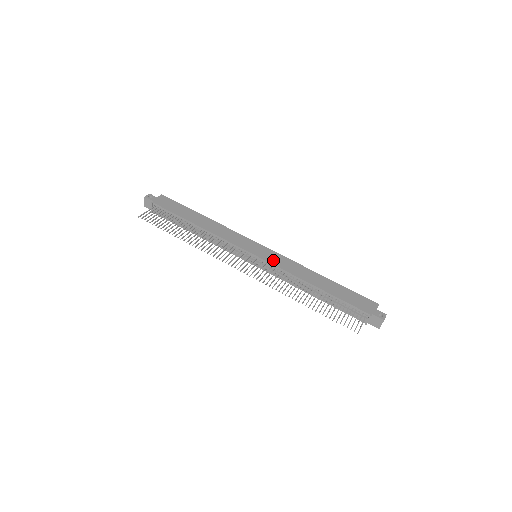
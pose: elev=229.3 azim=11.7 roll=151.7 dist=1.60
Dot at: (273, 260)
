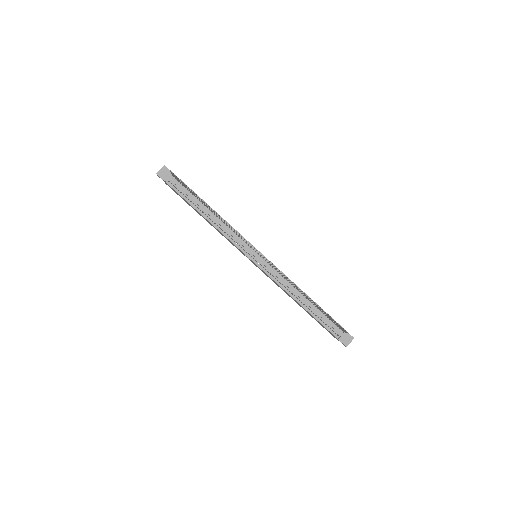
Dot at: occluded
